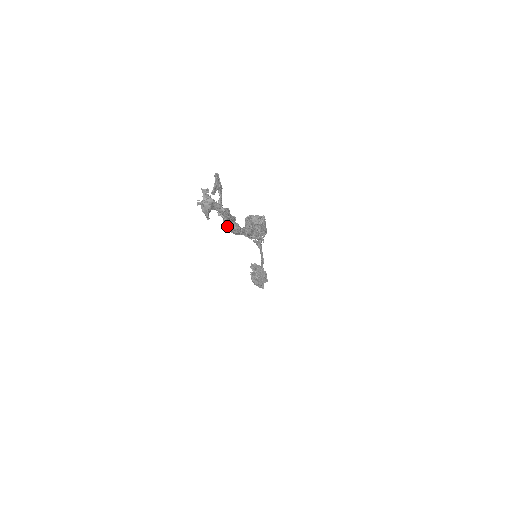
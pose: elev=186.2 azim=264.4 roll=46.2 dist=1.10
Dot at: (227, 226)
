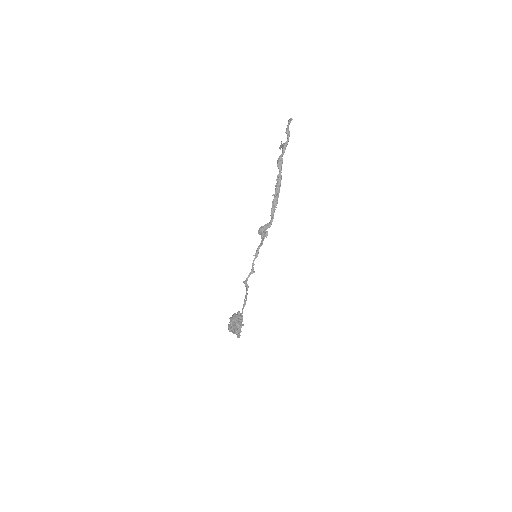
Dot at: (288, 139)
